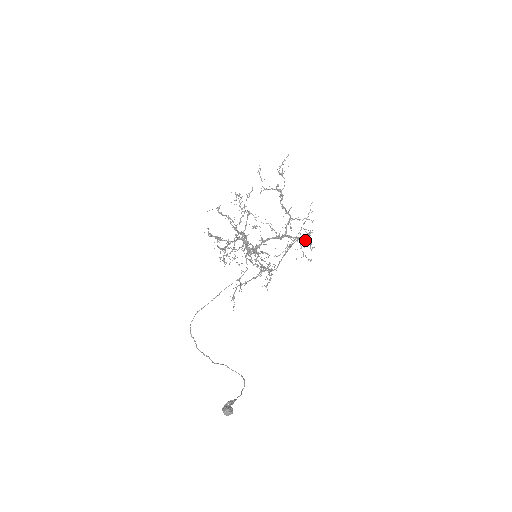
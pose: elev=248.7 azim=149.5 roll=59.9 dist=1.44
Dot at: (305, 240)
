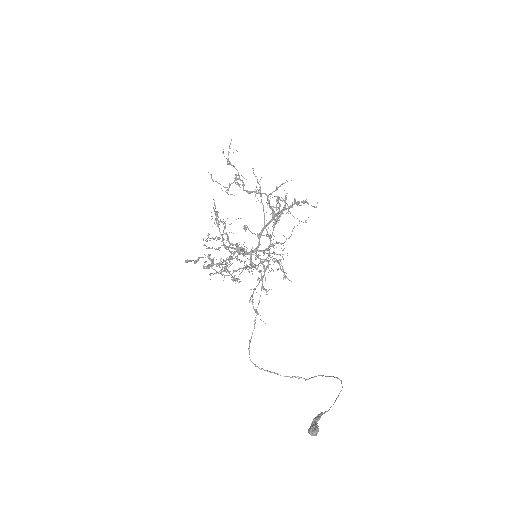
Dot at: (289, 206)
